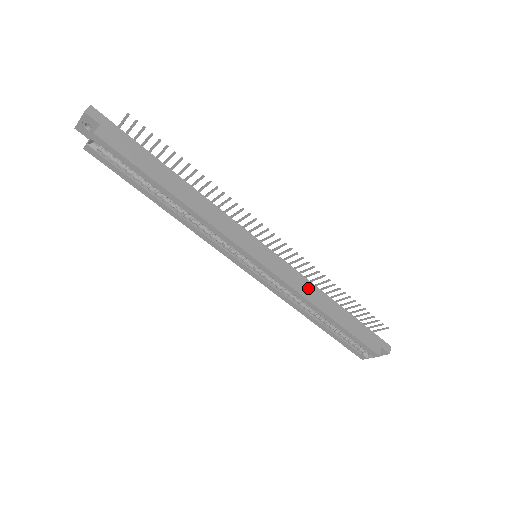
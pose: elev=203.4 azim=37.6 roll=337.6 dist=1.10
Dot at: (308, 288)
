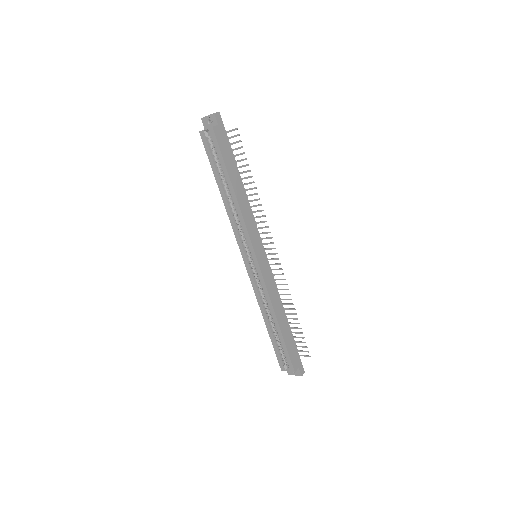
Dot at: (276, 296)
